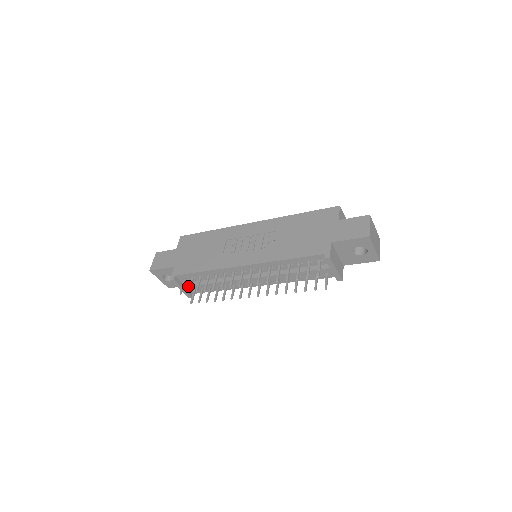
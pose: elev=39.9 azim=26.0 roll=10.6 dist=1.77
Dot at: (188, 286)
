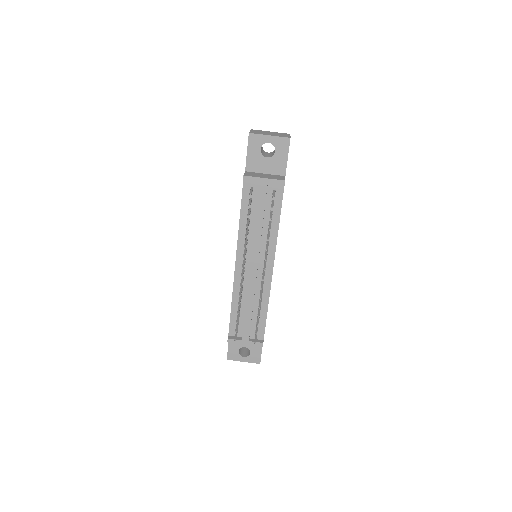
Dot at: (243, 333)
